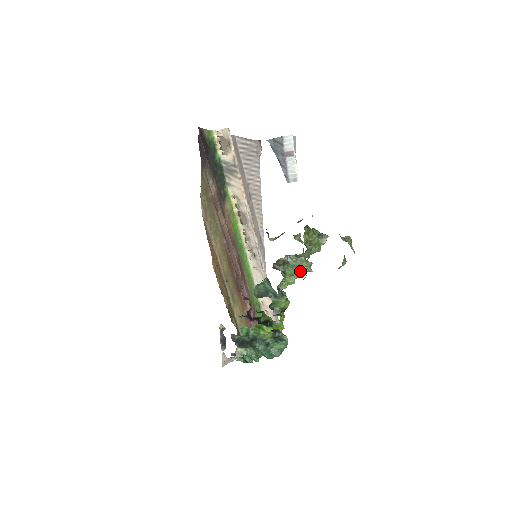
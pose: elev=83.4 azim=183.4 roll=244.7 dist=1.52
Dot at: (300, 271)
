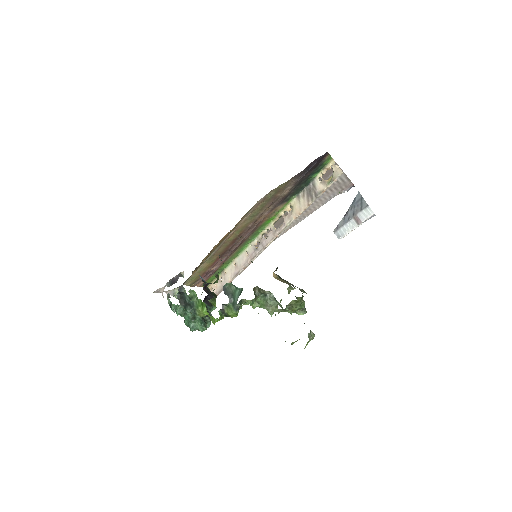
Dot at: (266, 307)
